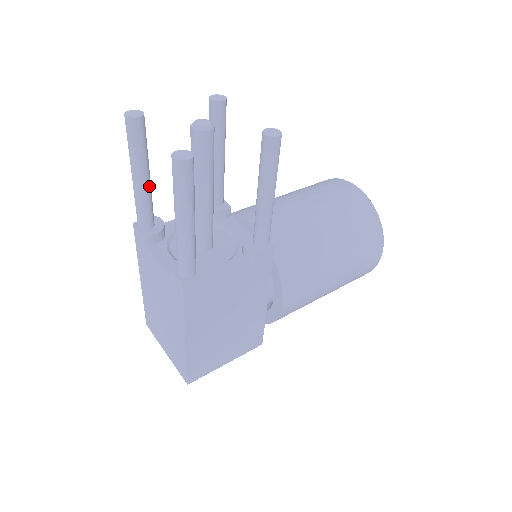
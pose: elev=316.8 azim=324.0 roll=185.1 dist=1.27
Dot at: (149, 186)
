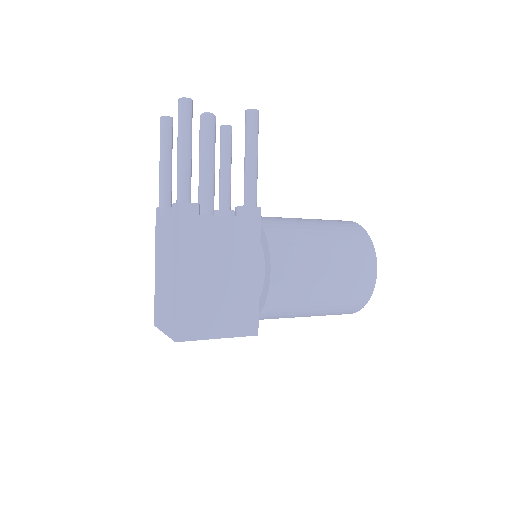
Dot at: (170, 171)
